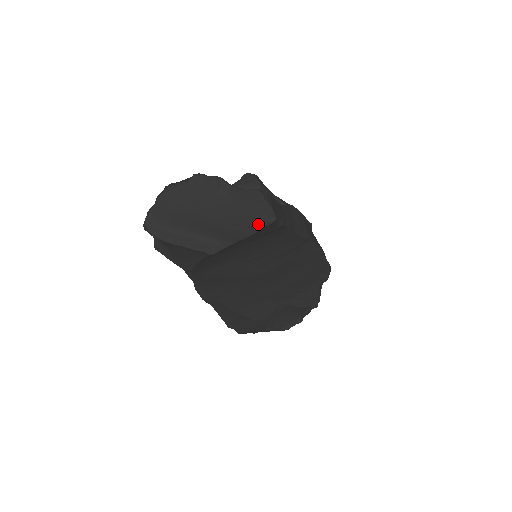
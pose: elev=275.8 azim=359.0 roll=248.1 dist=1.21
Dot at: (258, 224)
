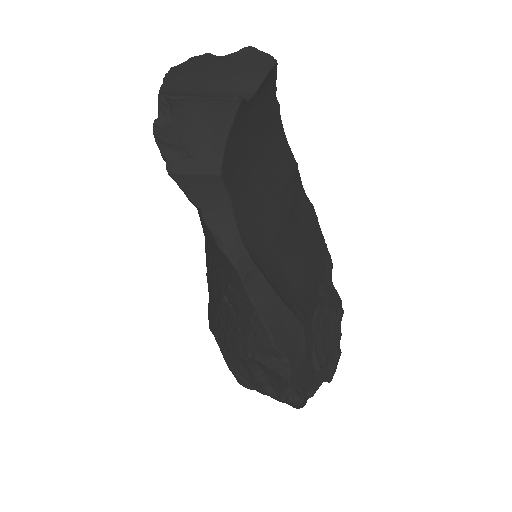
Dot at: (266, 67)
